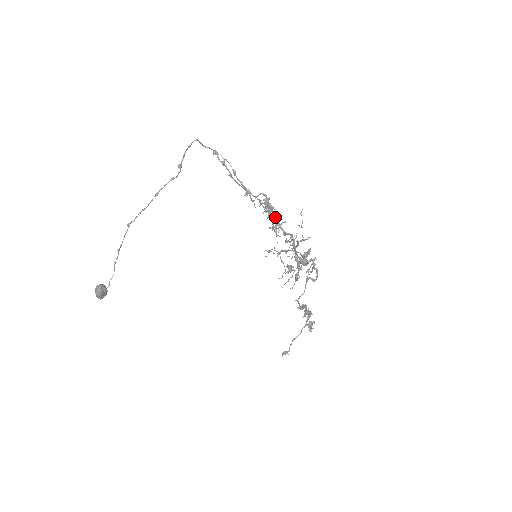
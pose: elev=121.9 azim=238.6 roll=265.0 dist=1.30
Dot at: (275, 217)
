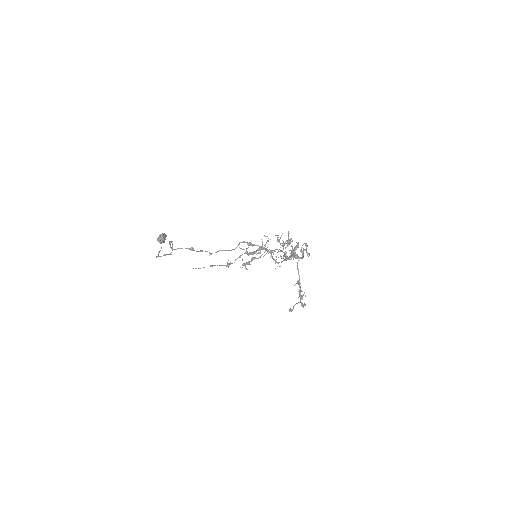
Dot at: (259, 250)
